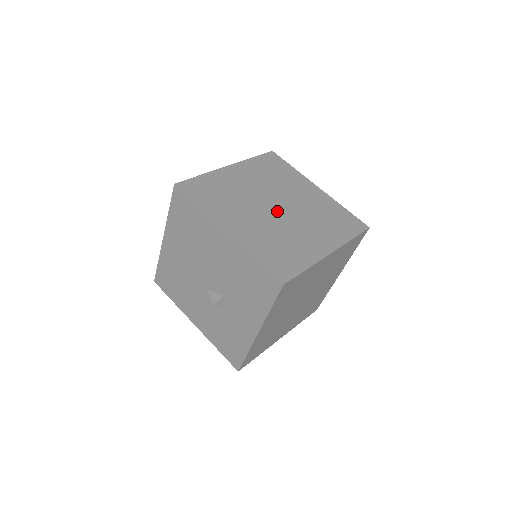
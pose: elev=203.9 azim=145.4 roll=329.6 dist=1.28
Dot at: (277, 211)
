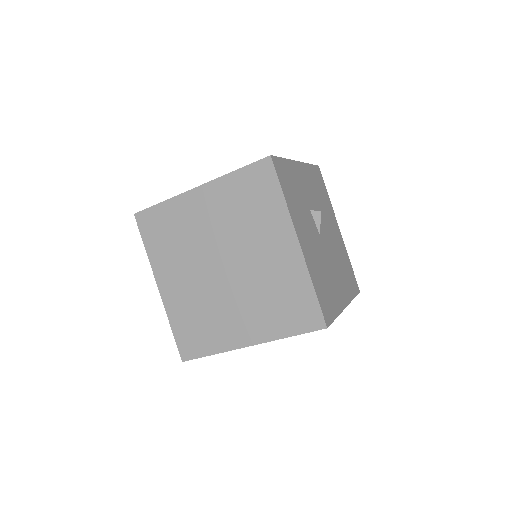
Dot at: (219, 273)
